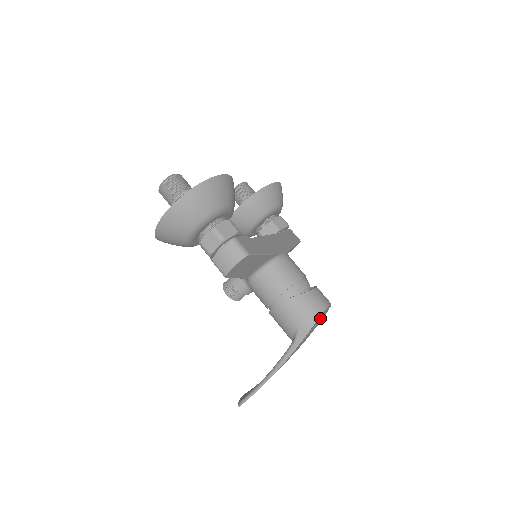
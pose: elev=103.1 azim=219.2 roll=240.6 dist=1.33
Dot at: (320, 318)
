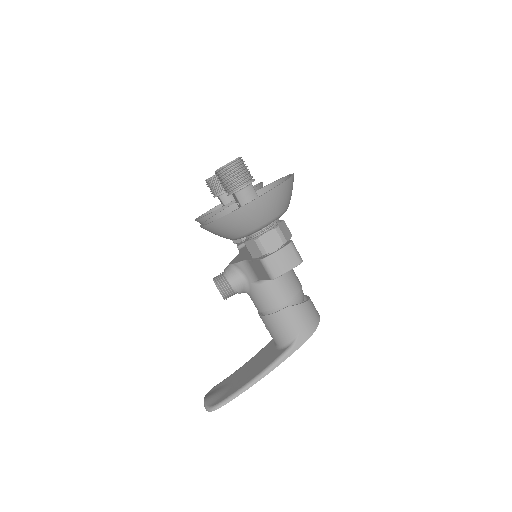
Dot at: occluded
